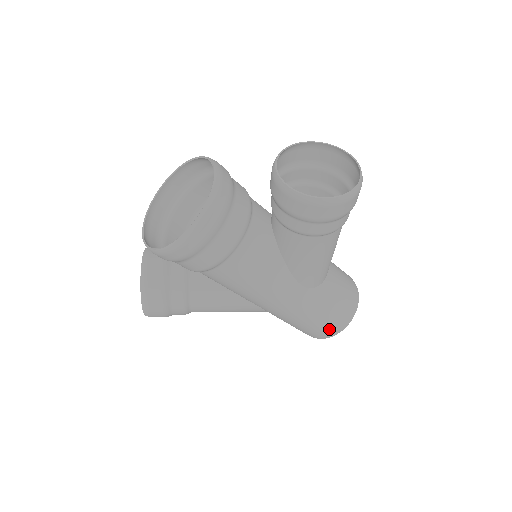
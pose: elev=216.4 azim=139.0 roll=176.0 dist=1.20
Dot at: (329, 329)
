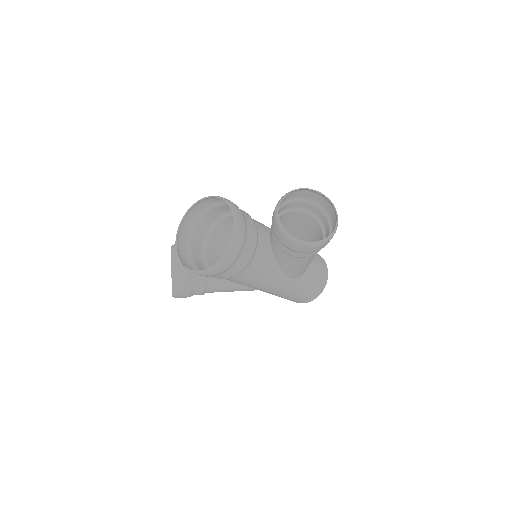
Dot at: (306, 299)
